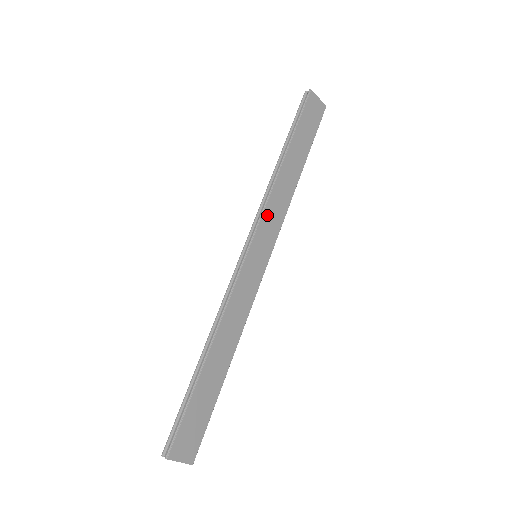
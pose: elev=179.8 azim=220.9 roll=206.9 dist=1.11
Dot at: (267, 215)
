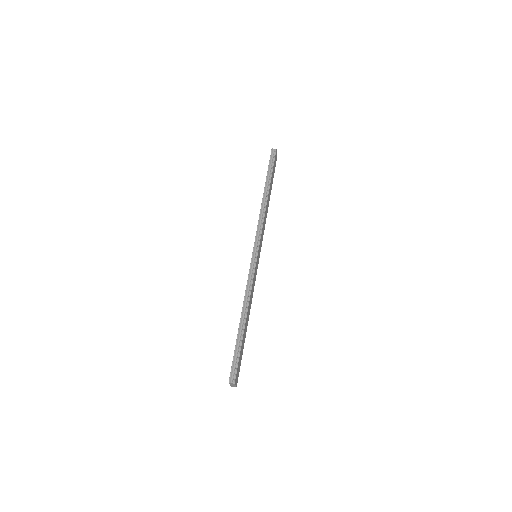
Dot at: (262, 230)
